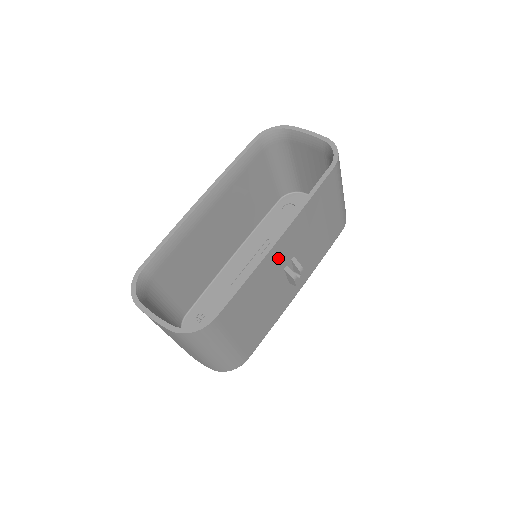
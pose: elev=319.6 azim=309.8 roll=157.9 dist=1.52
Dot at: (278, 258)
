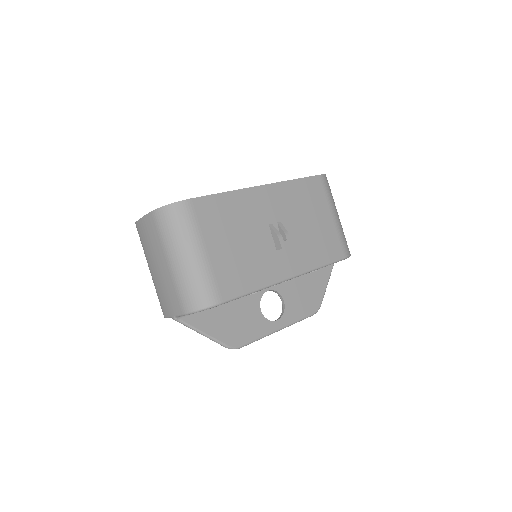
Dot at: (261, 205)
